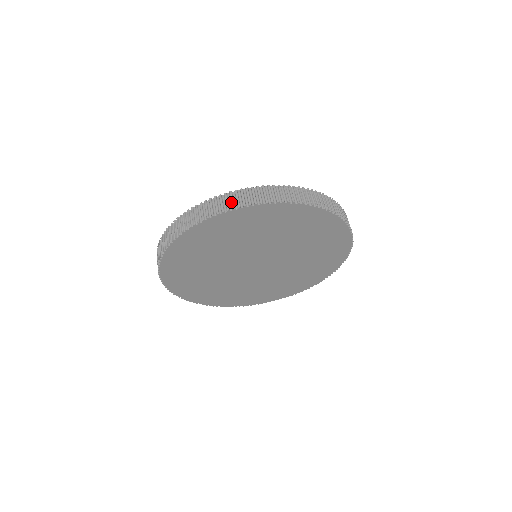
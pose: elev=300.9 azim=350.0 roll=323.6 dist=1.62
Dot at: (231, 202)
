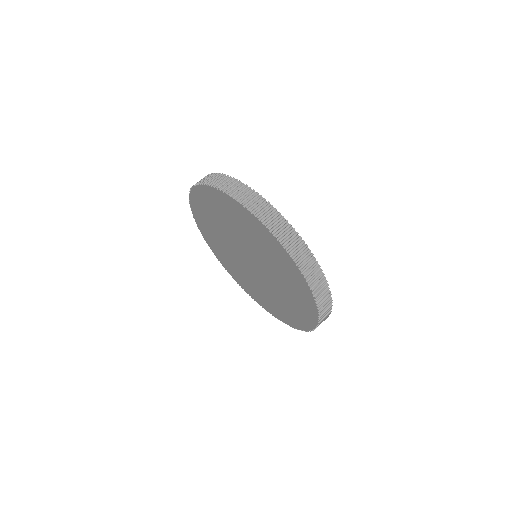
Dot at: (270, 219)
